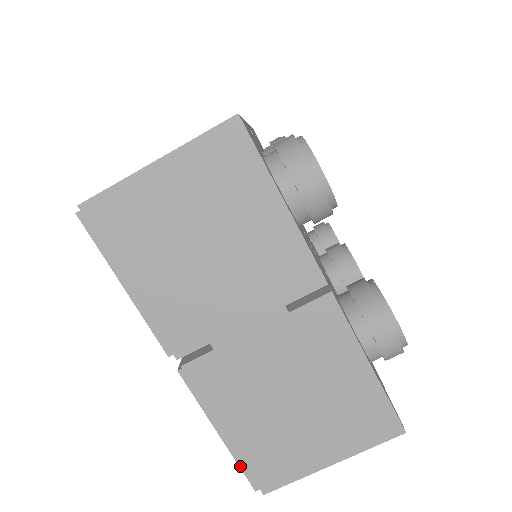
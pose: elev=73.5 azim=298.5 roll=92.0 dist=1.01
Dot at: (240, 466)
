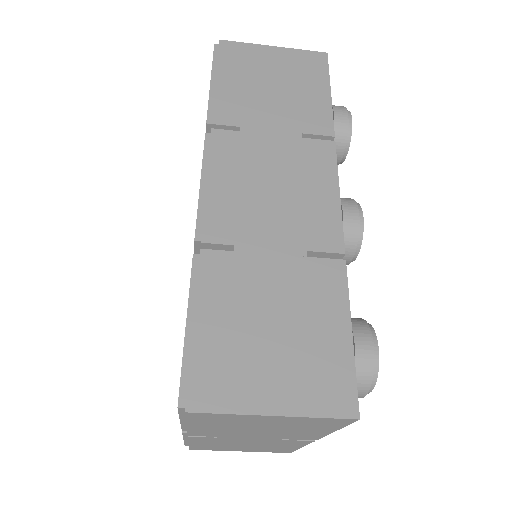
Dot at: (185, 444)
